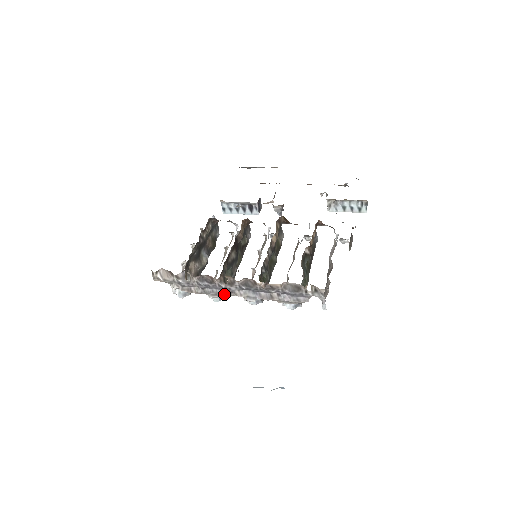
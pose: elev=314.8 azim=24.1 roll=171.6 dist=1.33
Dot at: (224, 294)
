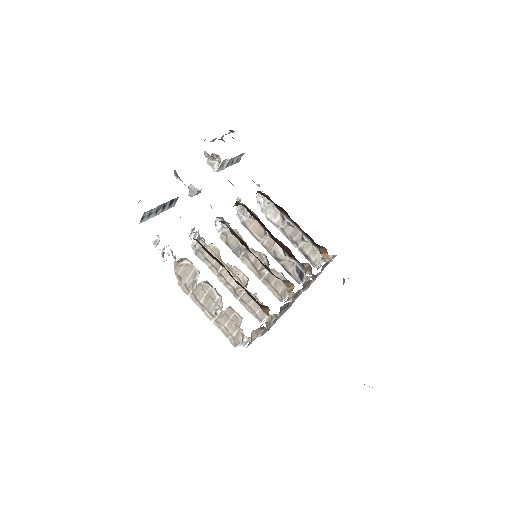
Dot at: (287, 309)
